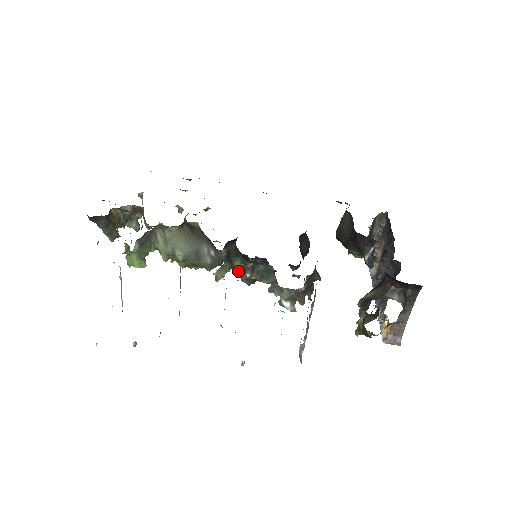
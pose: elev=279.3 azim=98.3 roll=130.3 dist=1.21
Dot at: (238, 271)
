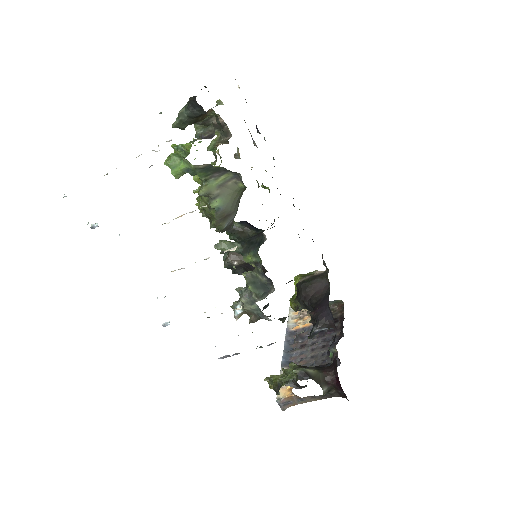
Dot at: occluded
